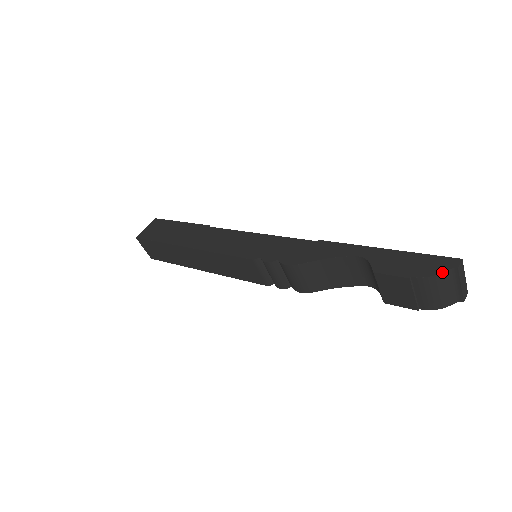
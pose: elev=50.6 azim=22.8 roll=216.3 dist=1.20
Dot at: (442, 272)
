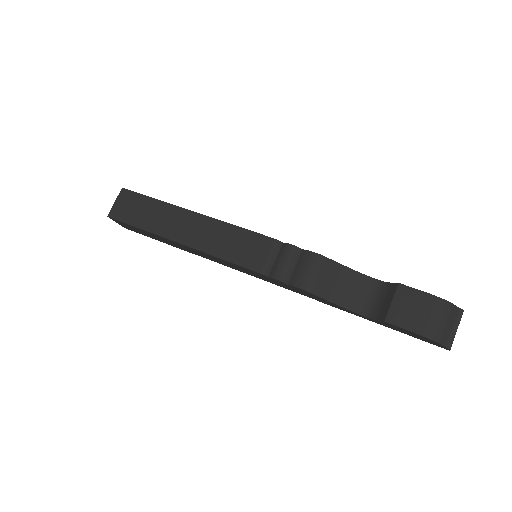
Dot at: occluded
